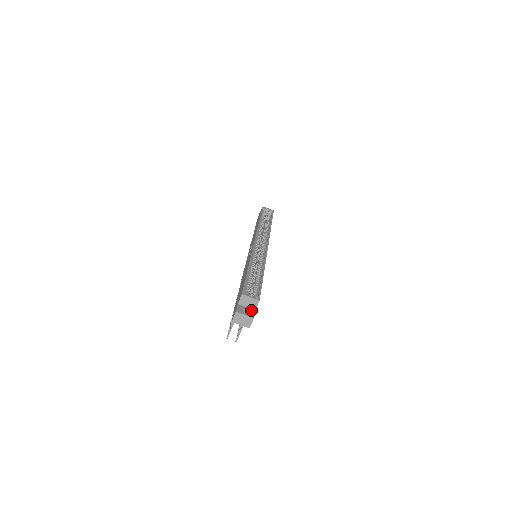
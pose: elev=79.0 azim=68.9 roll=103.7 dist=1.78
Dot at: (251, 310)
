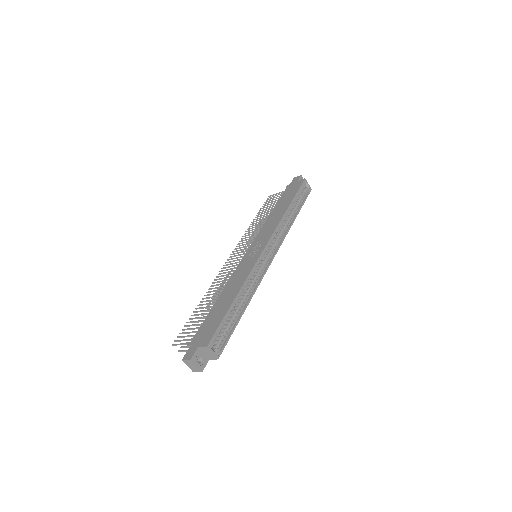
Dot at: (206, 359)
